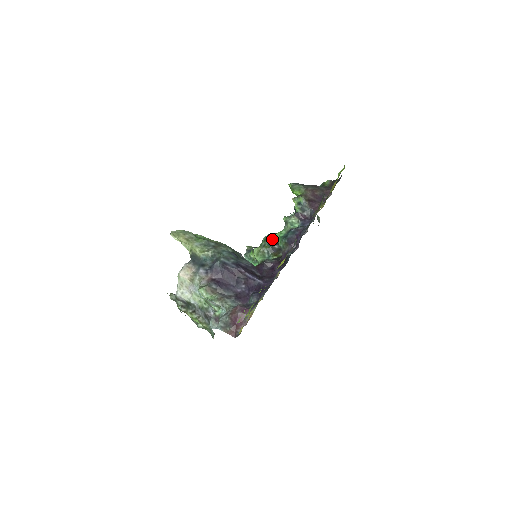
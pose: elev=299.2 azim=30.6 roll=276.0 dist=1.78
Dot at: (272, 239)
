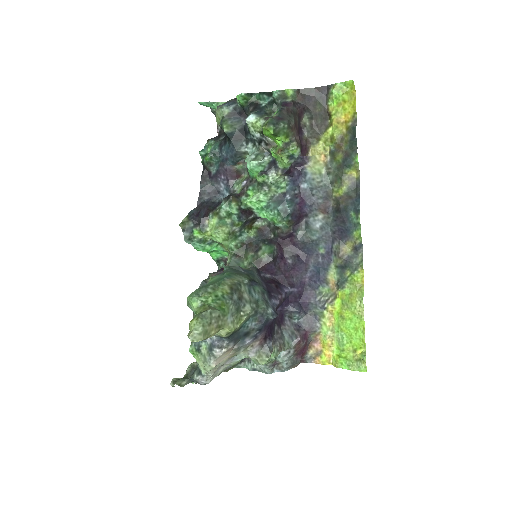
Dot at: (241, 210)
